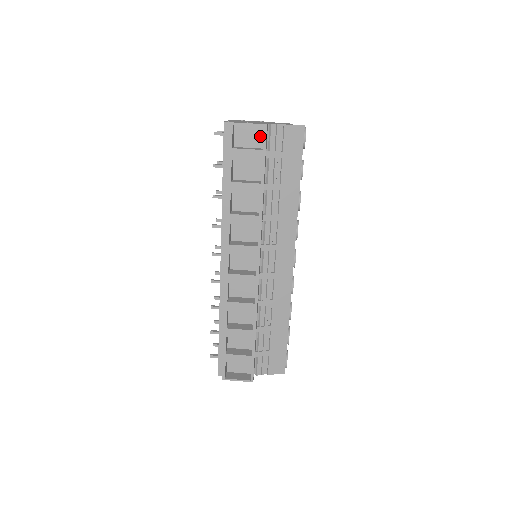
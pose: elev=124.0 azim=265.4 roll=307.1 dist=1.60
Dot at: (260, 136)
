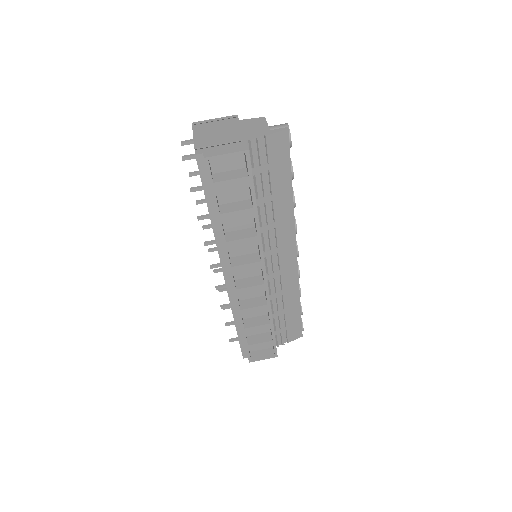
Dot at: (240, 156)
